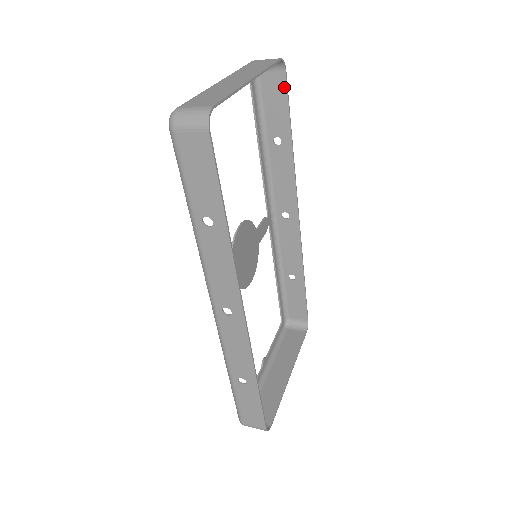
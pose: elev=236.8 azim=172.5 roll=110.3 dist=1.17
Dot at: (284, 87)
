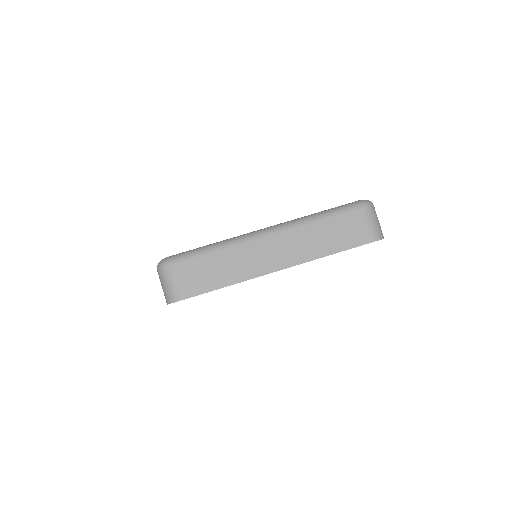
Dot at: occluded
